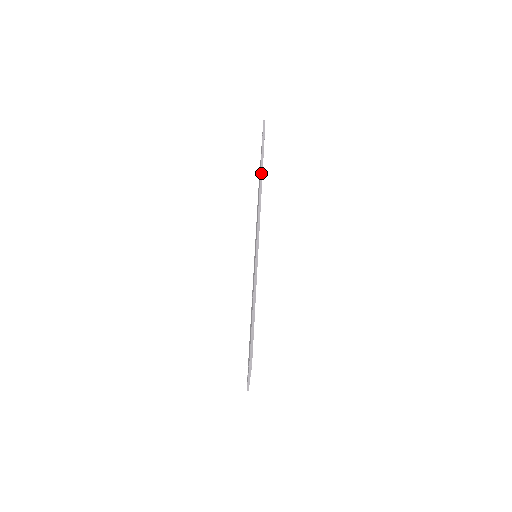
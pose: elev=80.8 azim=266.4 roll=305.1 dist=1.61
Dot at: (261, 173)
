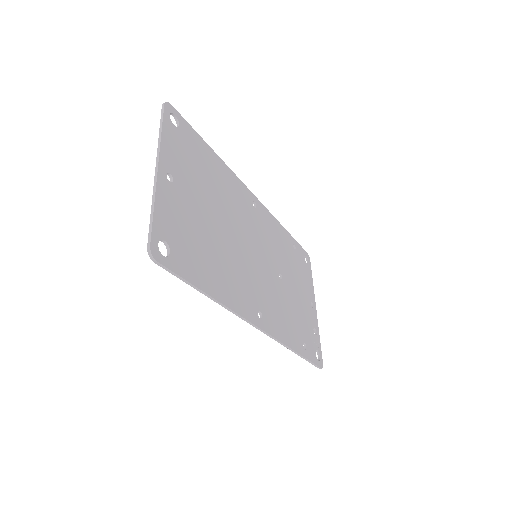
Dot at: (218, 303)
